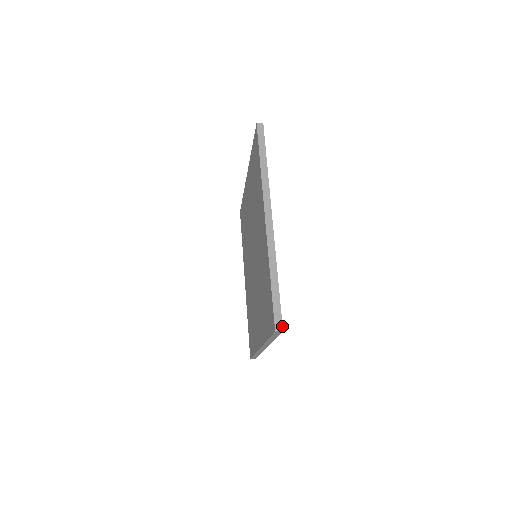
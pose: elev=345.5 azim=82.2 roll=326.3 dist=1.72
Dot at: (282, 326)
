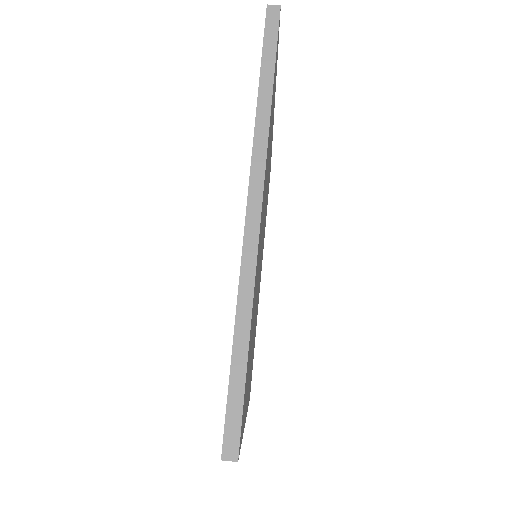
Dot at: (238, 450)
